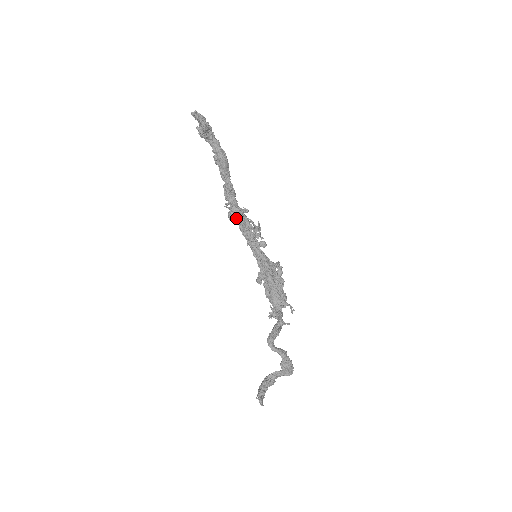
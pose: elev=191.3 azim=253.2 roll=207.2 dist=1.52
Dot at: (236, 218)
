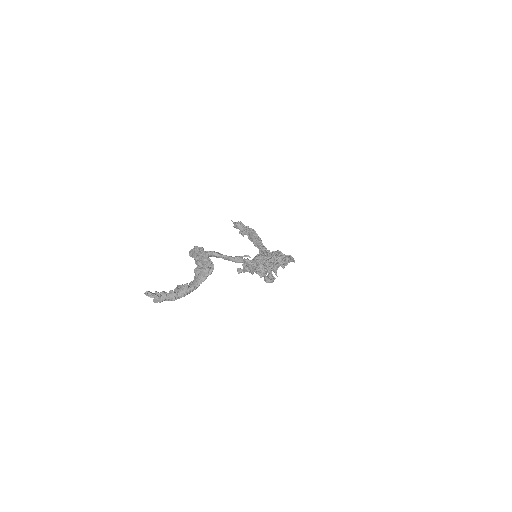
Dot at: occluded
